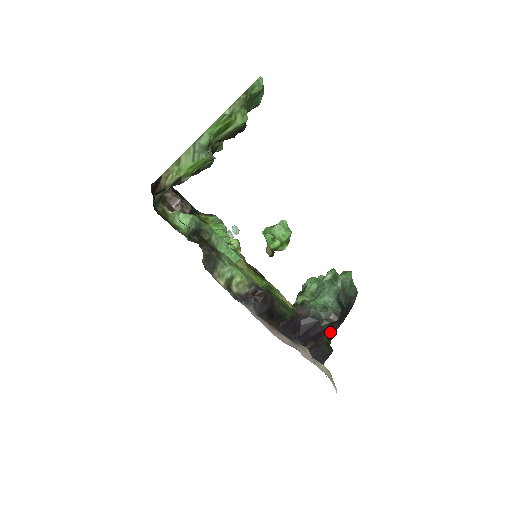
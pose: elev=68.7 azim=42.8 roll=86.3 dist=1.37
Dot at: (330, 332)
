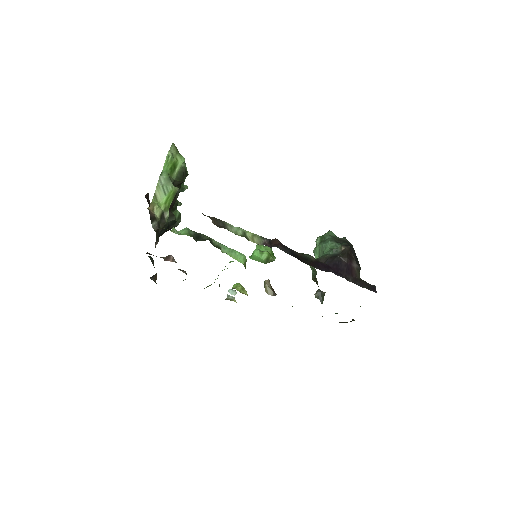
Dot at: (356, 267)
